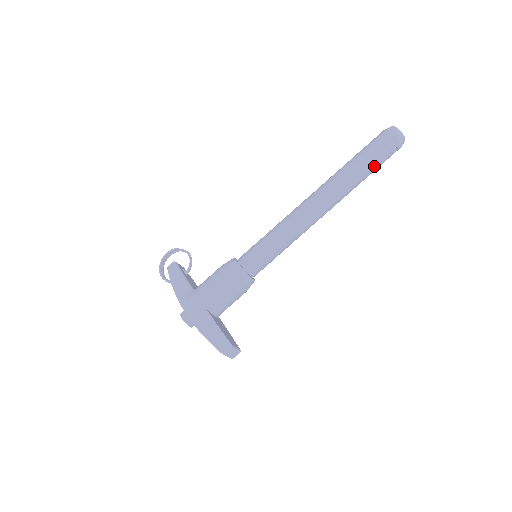
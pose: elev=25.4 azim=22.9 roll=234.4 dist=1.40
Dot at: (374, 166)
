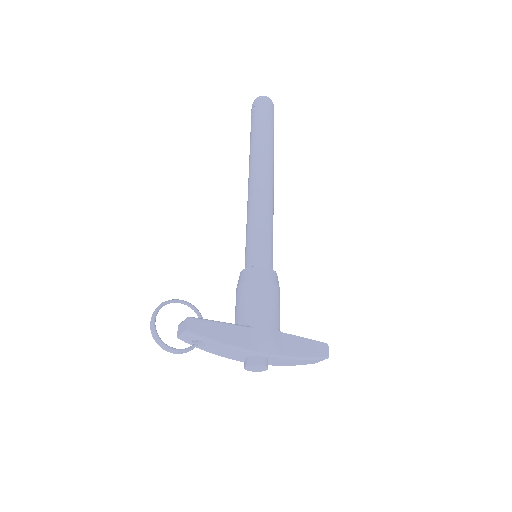
Dot at: occluded
